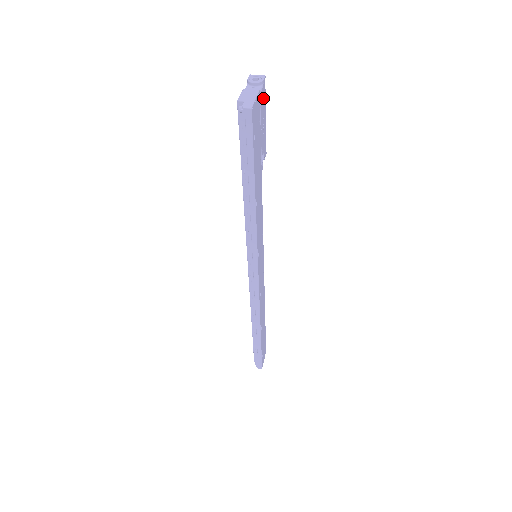
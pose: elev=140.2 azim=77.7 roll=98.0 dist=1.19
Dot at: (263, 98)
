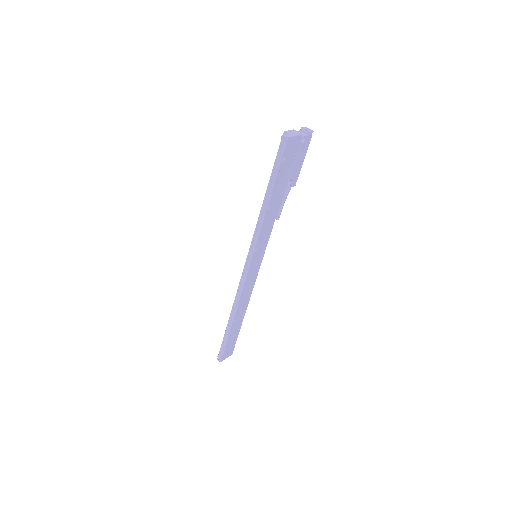
Dot at: (305, 143)
